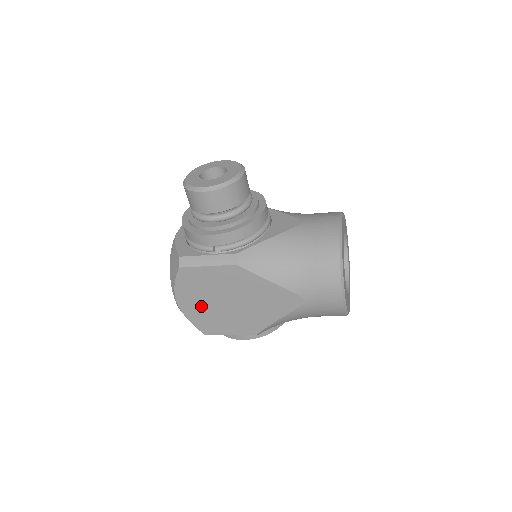
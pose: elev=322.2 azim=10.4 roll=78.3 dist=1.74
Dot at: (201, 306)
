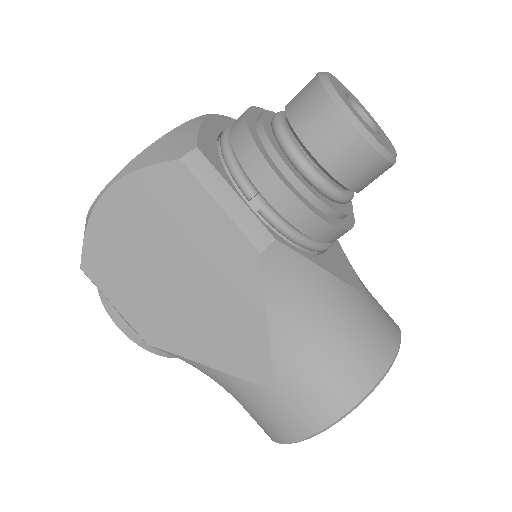
Dot at: (131, 235)
